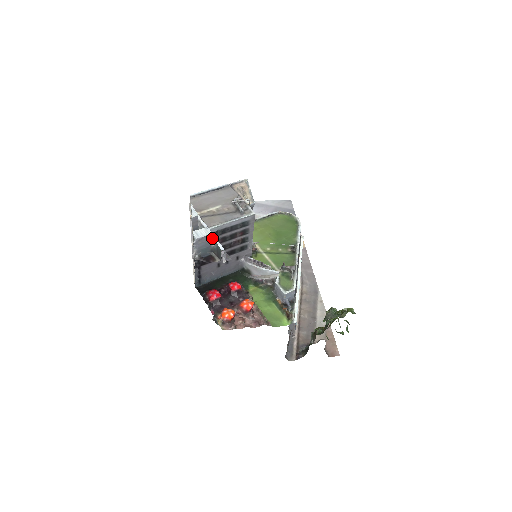
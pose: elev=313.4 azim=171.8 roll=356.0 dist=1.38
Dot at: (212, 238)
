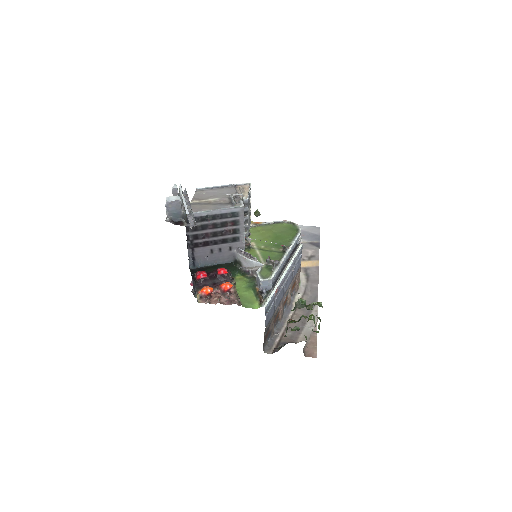
Dot at: (184, 206)
